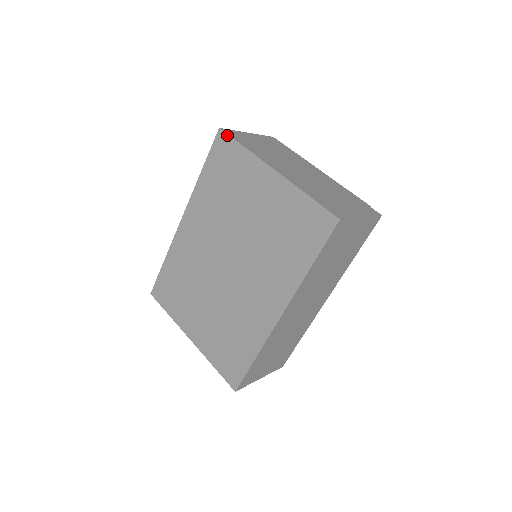
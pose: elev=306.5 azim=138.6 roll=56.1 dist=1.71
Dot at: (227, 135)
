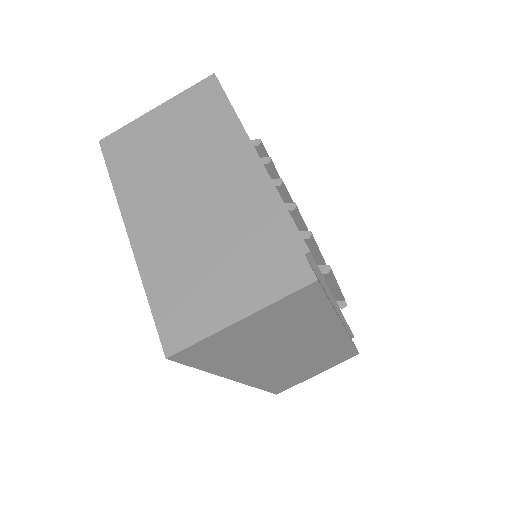
Dot at: (103, 156)
